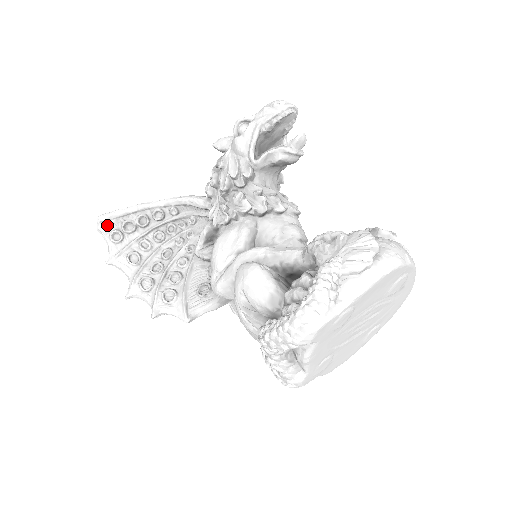
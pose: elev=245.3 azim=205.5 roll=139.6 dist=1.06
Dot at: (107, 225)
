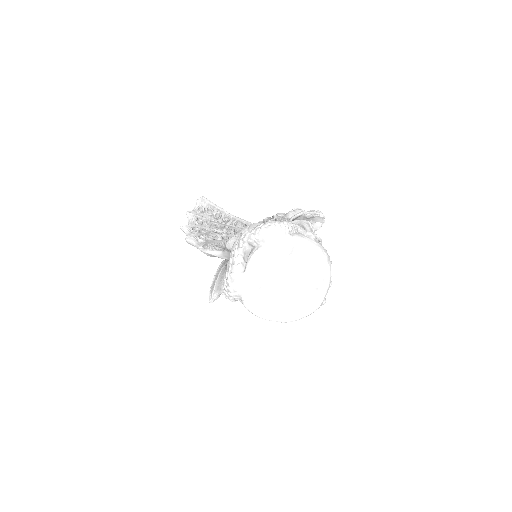
Dot at: (202, 202)
